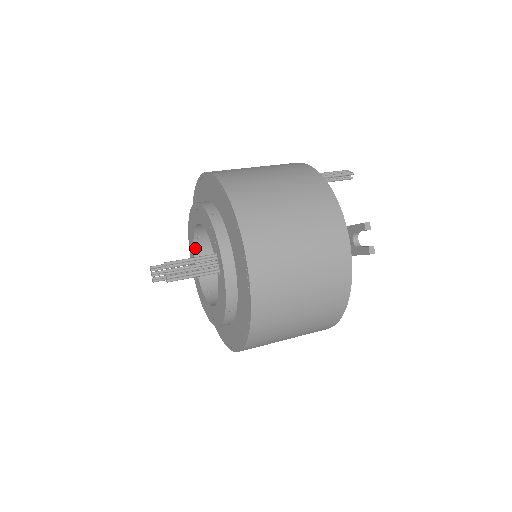
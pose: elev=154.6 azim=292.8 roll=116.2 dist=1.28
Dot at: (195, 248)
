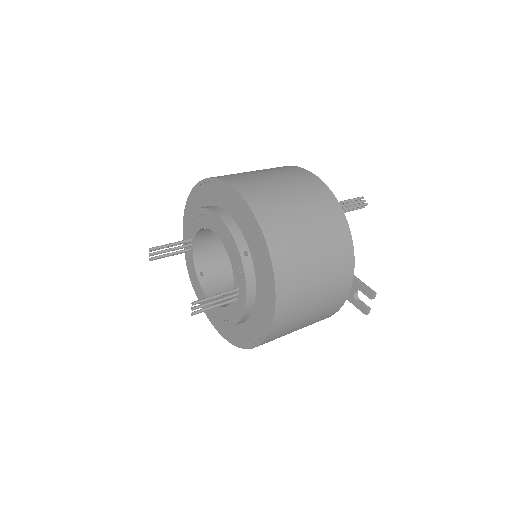
Dot at: (197, 234)
